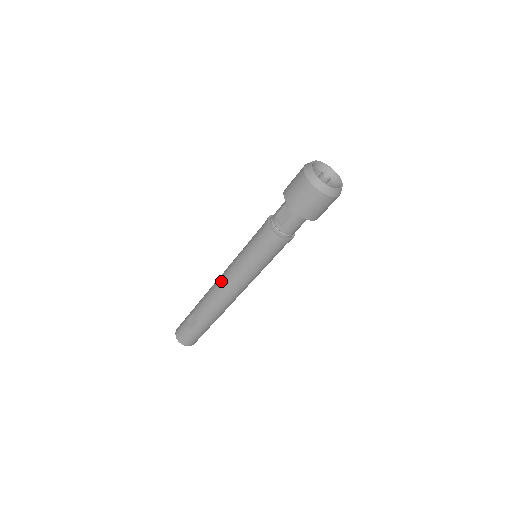
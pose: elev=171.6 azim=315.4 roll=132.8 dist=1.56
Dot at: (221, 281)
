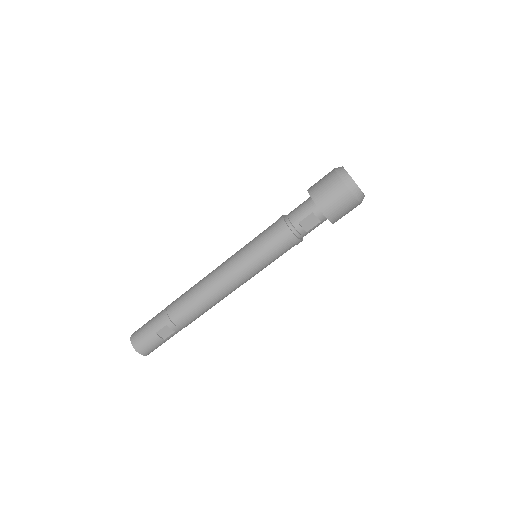
Dot at: (217, 289)
